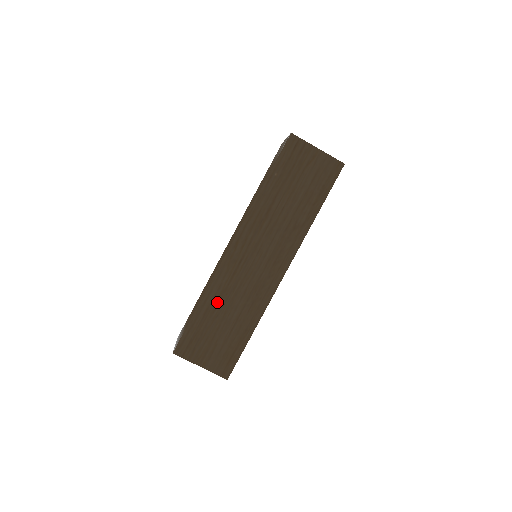
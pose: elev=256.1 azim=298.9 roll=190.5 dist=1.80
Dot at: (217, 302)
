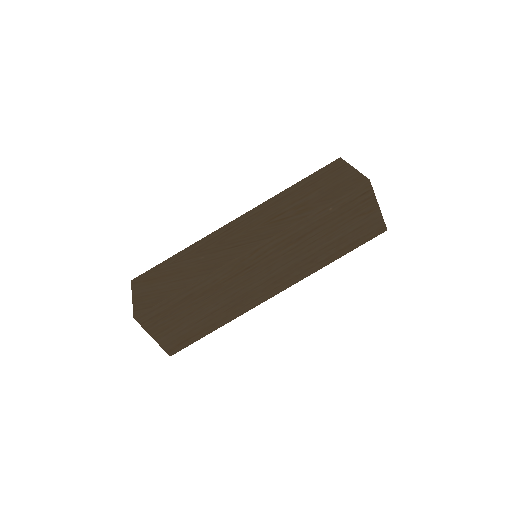
Dot at: (204, 292)
